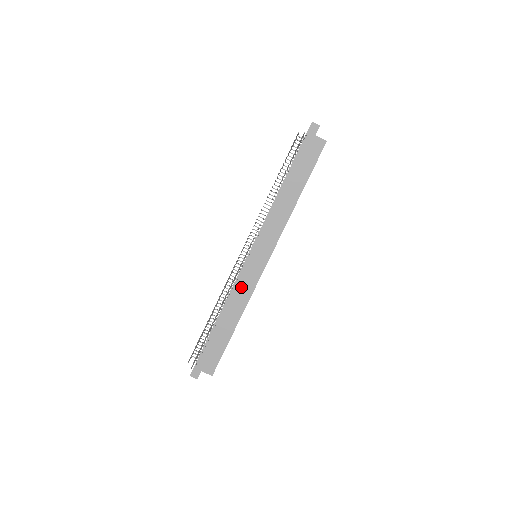
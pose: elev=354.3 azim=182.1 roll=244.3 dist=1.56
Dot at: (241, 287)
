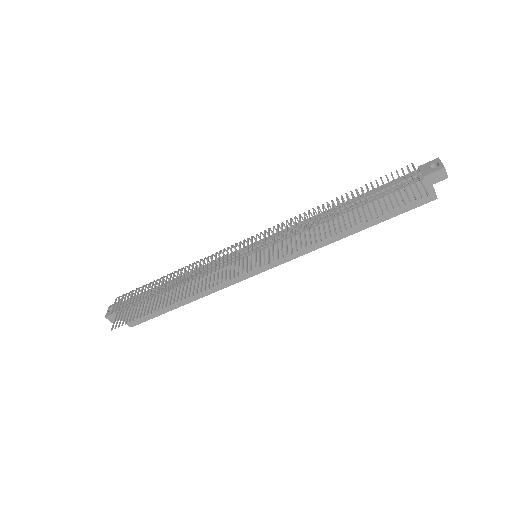
Dot at: occluded
